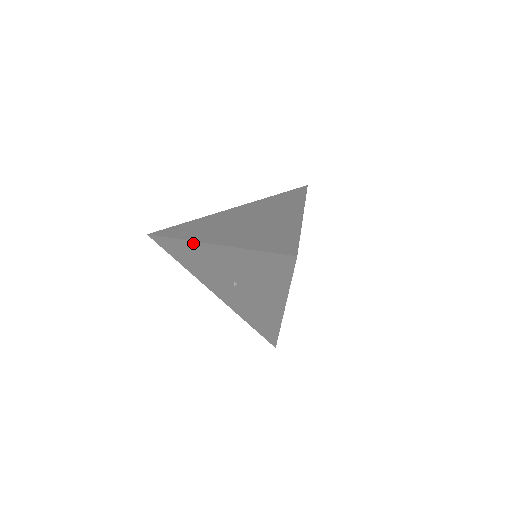
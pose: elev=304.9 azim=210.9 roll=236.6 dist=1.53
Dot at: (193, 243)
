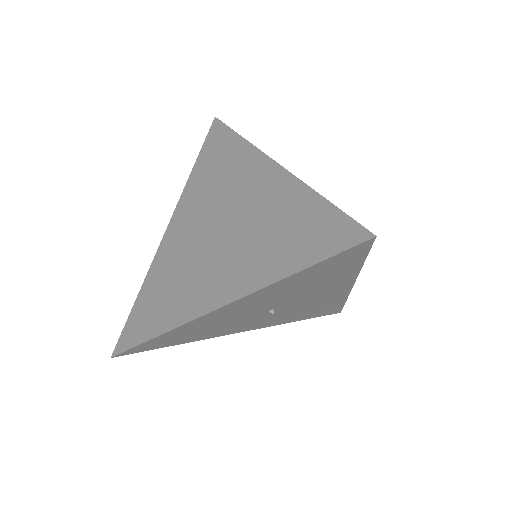
Dot at: (189, 324)
